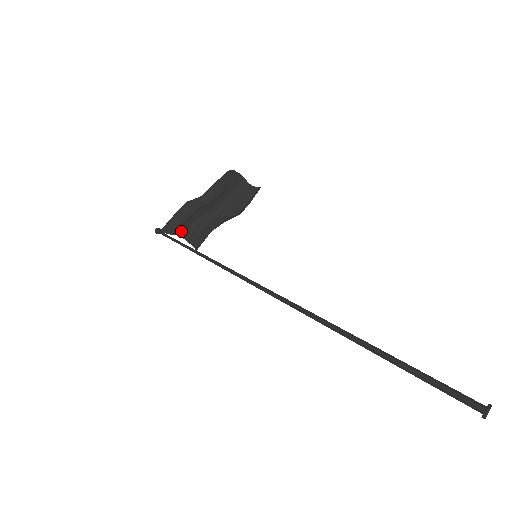
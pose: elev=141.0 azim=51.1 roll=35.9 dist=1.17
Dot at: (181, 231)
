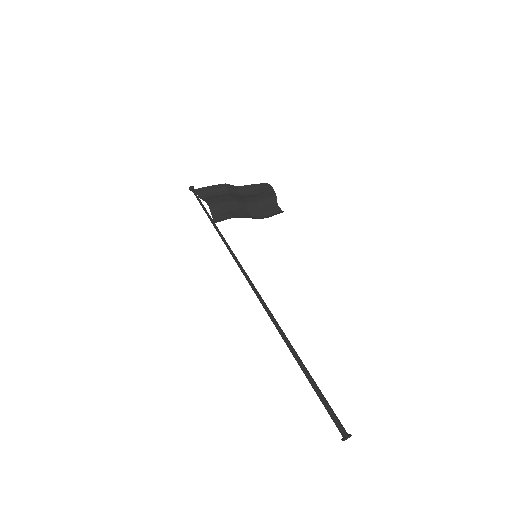
Dot at: (210, 201)
